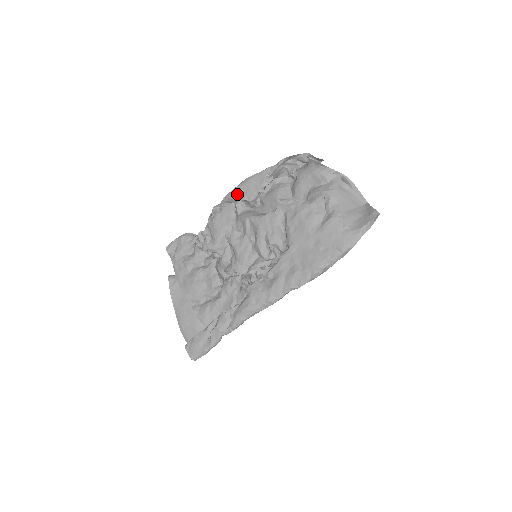
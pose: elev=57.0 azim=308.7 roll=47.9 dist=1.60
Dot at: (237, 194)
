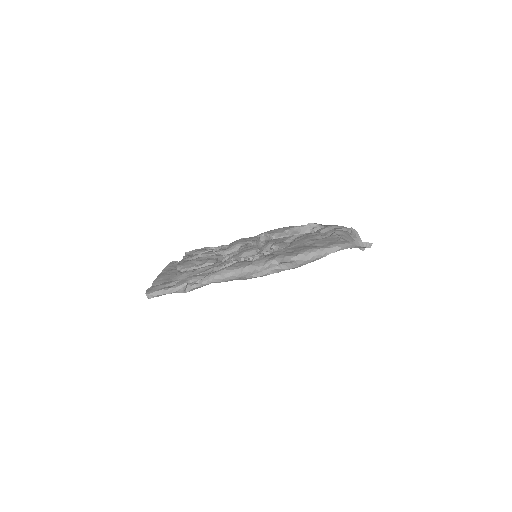
Dot at: (266, 232)
